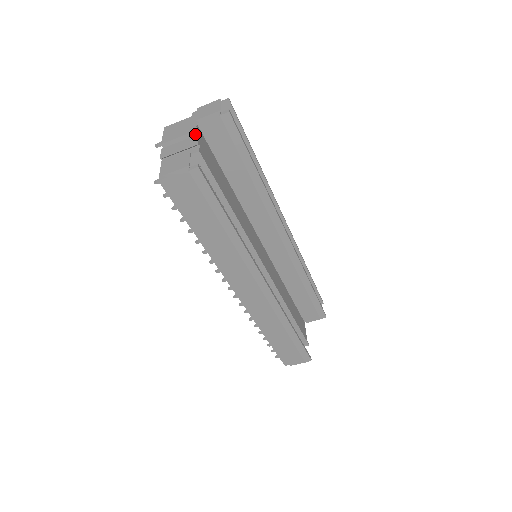
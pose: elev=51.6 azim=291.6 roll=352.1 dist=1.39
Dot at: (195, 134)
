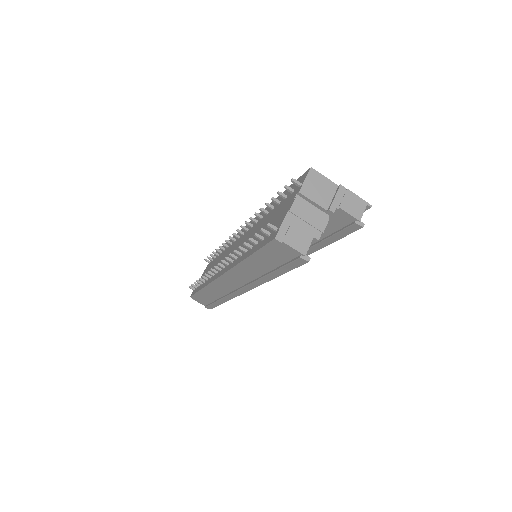
Dot at: (327, 212)
